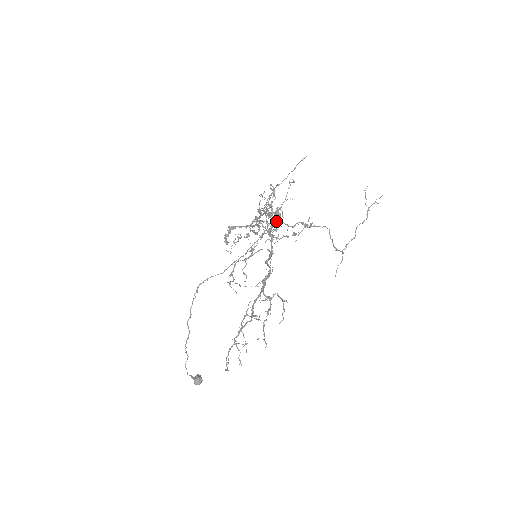
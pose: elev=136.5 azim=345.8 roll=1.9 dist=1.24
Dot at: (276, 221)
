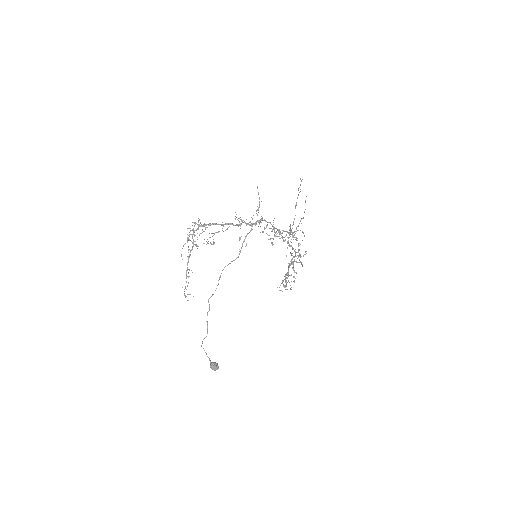
Dot at: (259, 222)
